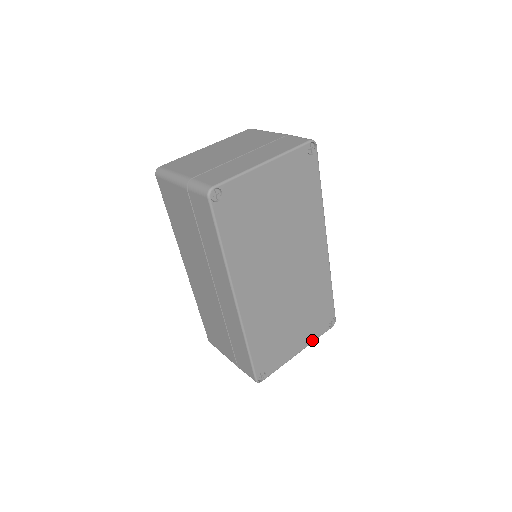
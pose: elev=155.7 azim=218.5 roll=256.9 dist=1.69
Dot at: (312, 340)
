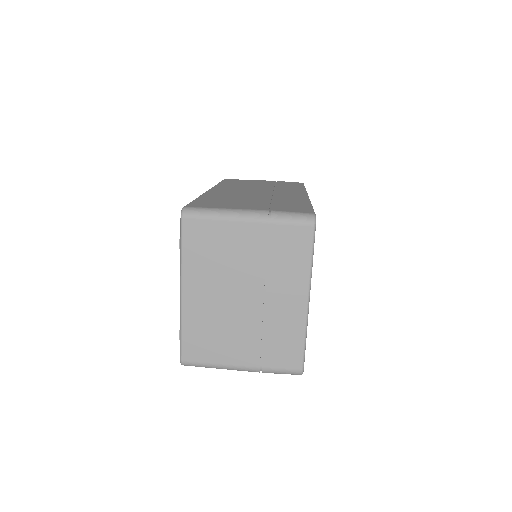
Dot at: occluded
